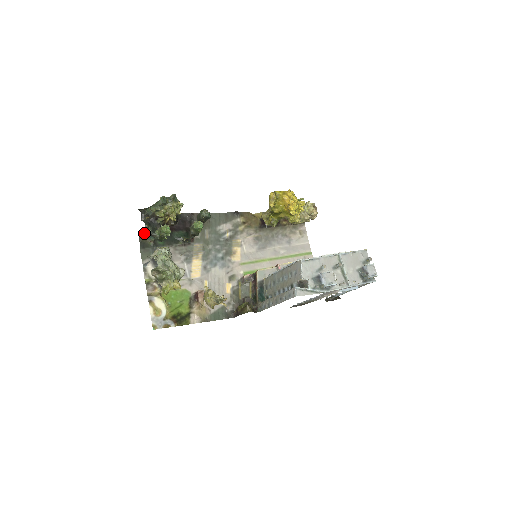
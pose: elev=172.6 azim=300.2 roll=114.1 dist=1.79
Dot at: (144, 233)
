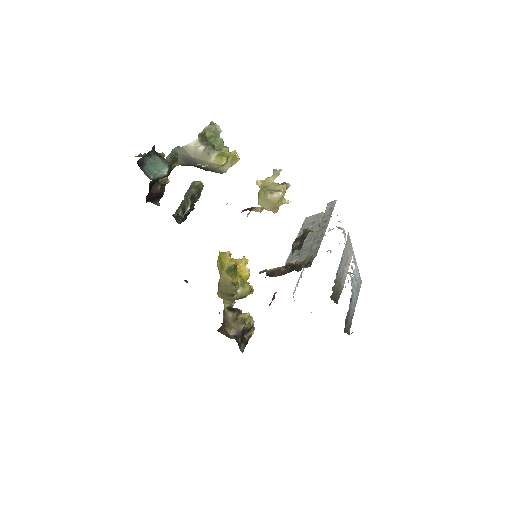
Dot at: (151, 150)
